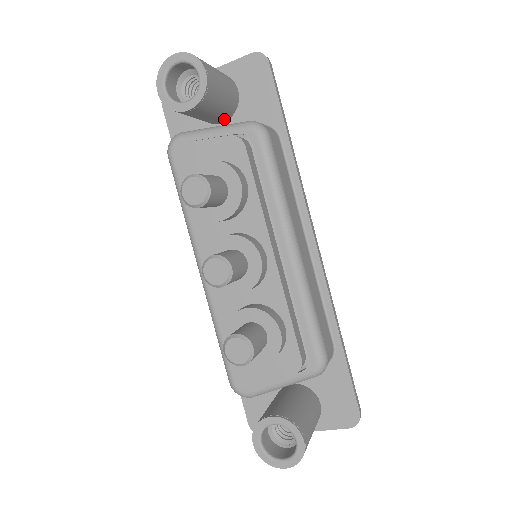
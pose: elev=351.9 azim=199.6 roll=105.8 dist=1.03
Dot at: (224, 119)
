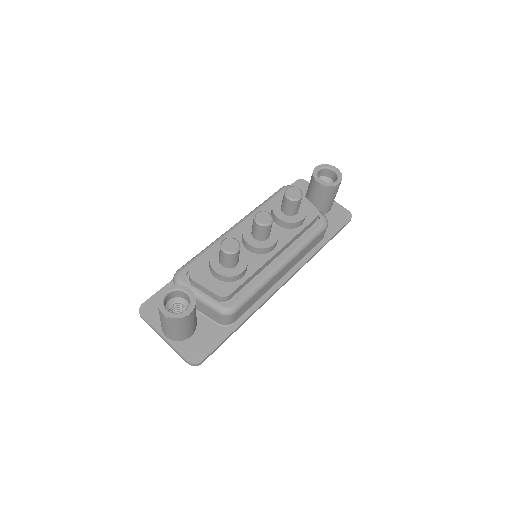
Dot at: occluded
